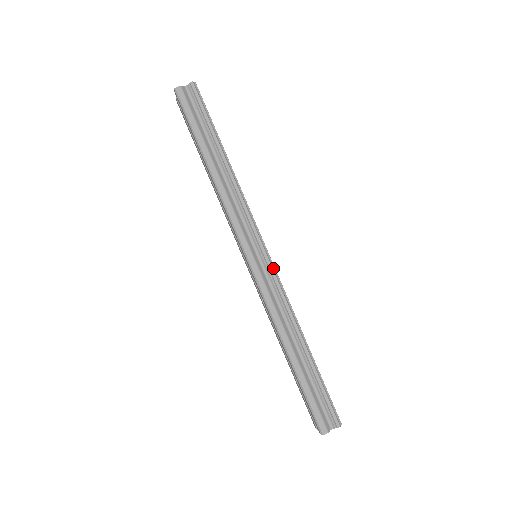
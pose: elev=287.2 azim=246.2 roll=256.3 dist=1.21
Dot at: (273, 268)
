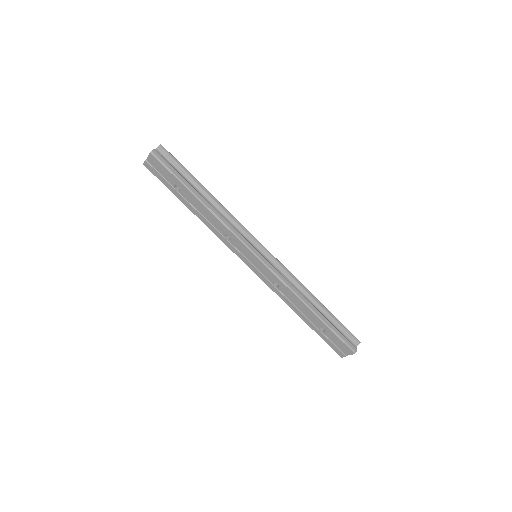
Dot at: (274, 257)
